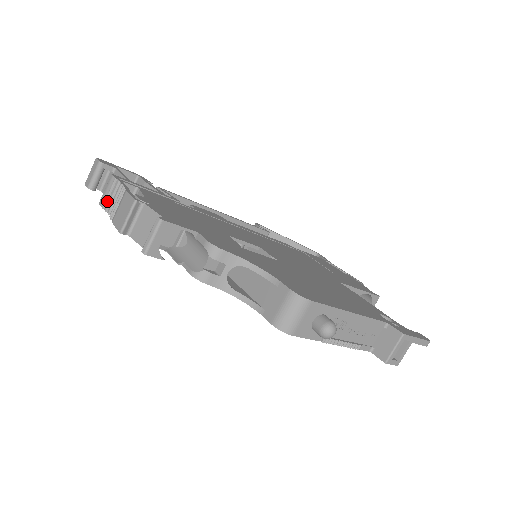
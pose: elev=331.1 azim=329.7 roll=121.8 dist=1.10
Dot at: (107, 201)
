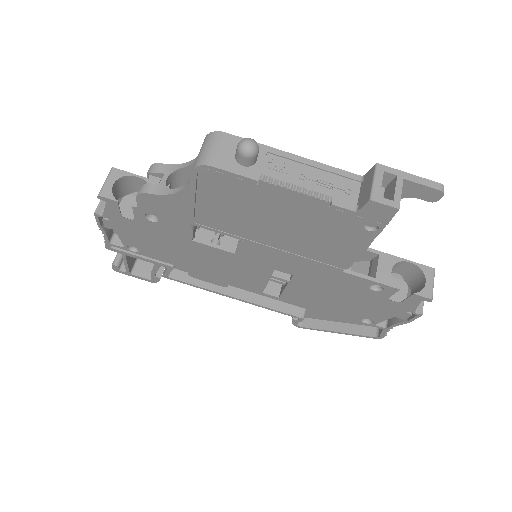
Dot at: occluded
